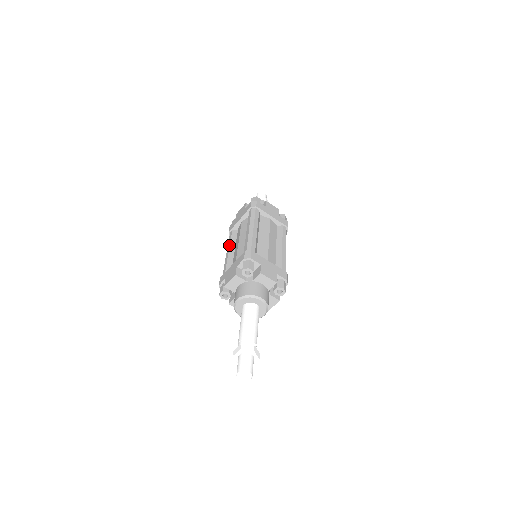
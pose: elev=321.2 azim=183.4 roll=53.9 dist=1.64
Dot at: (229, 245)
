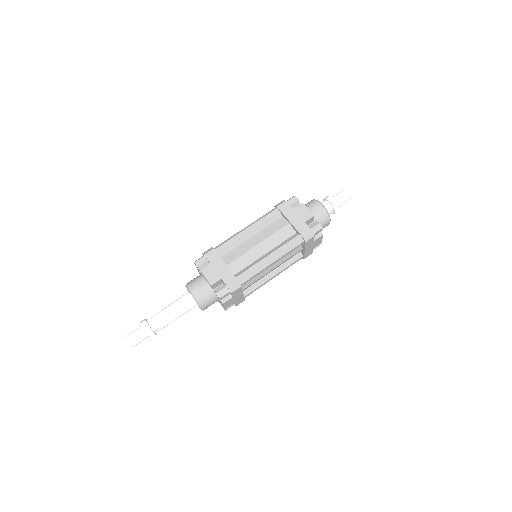
Dot at: (258, 225)
